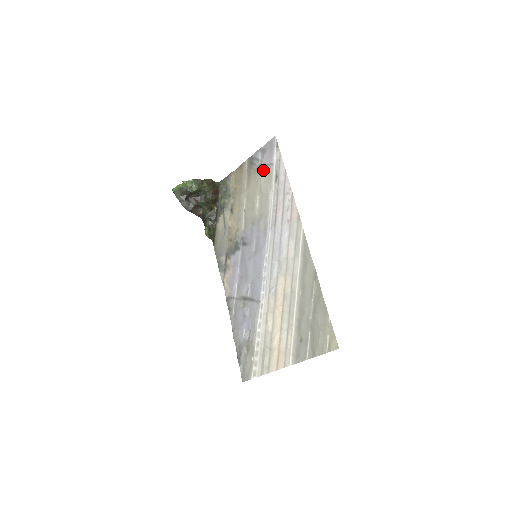
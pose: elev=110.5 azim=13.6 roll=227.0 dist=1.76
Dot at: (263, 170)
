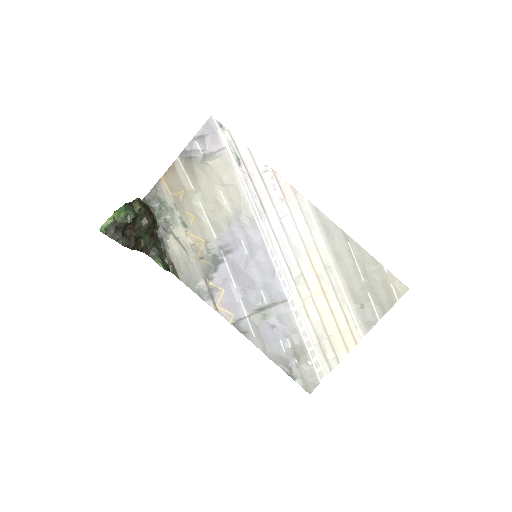
Dot at: (214, 159)
